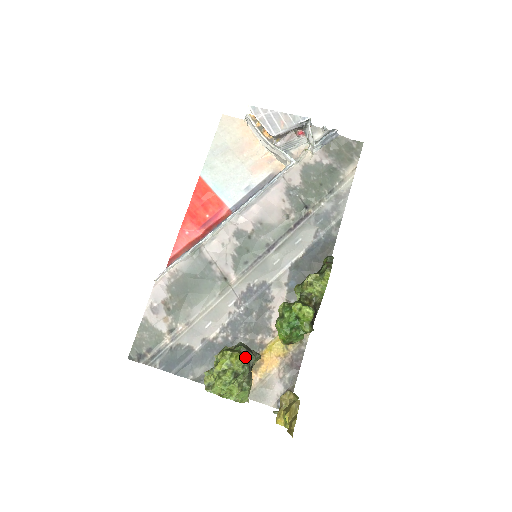
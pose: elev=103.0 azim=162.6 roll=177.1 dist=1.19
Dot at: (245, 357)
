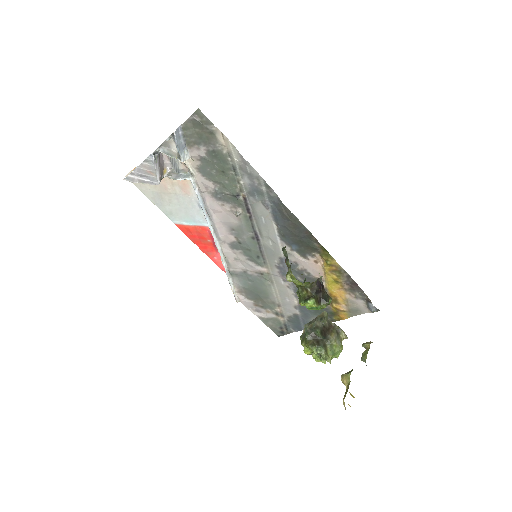
Dot at: (312, 344)
